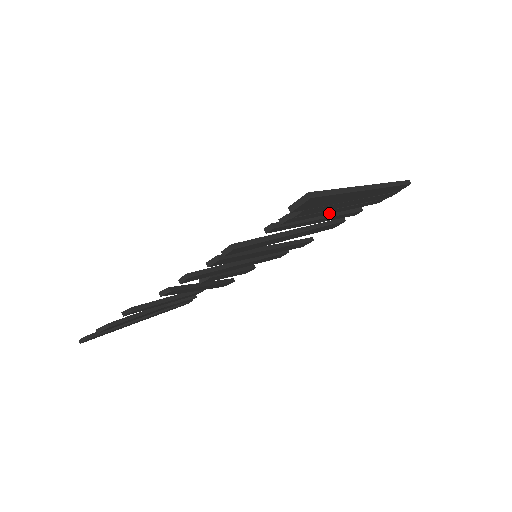
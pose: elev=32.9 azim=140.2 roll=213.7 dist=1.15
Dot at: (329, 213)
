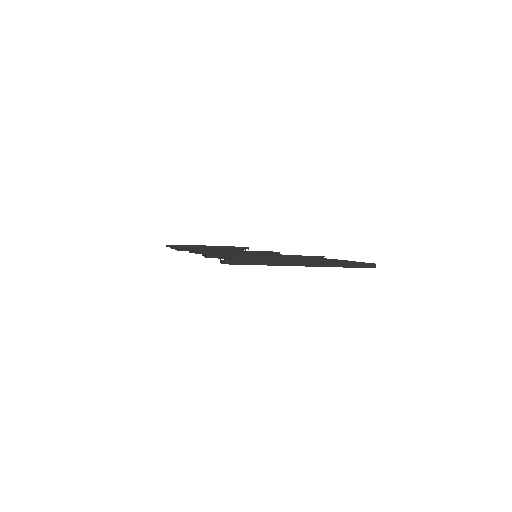
Dot at: occluded
